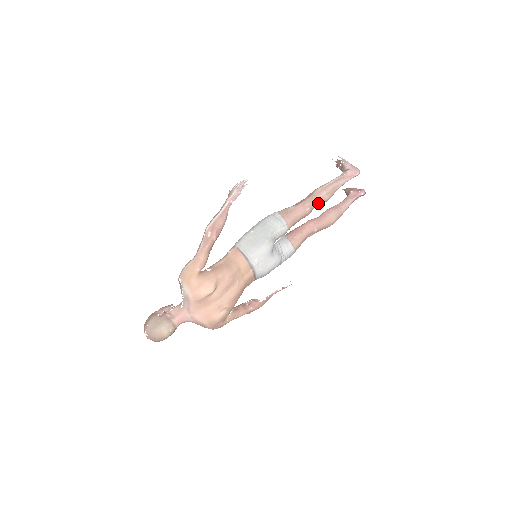
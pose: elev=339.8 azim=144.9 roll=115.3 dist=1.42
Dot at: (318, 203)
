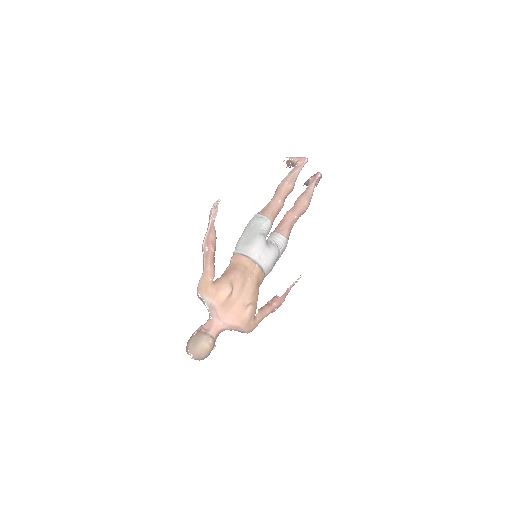
Dot at: (285, 193)
